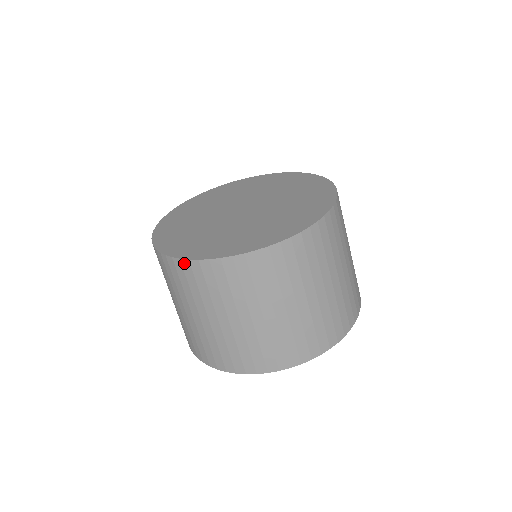
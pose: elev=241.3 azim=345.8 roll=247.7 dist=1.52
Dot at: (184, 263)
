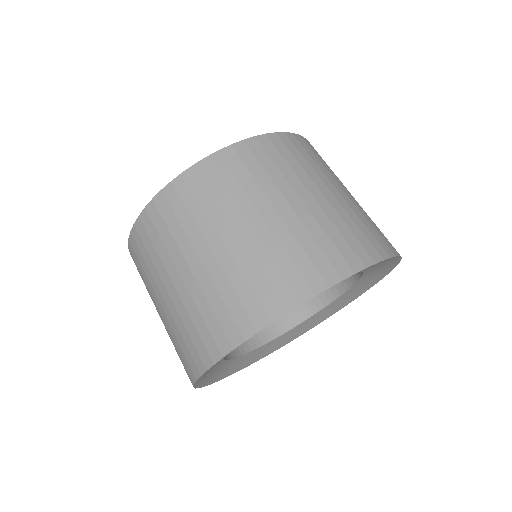
Dot at: (130, 252)
